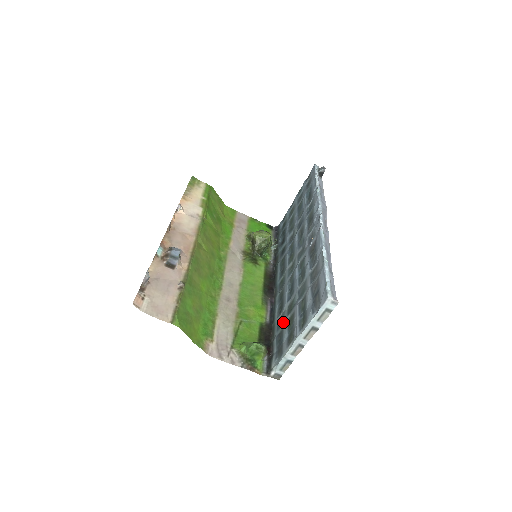
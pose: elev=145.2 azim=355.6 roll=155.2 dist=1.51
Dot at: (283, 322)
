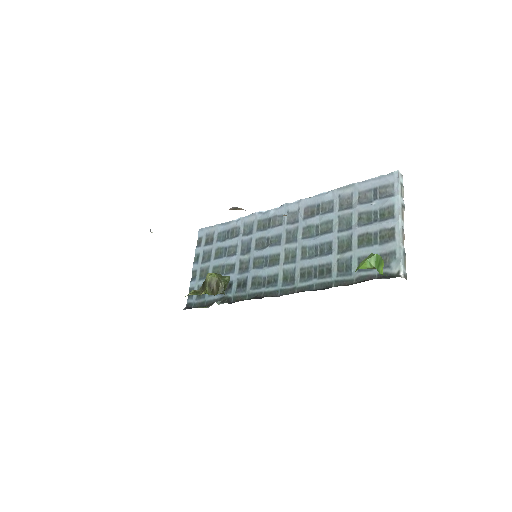
Dot at: (351, 258)
